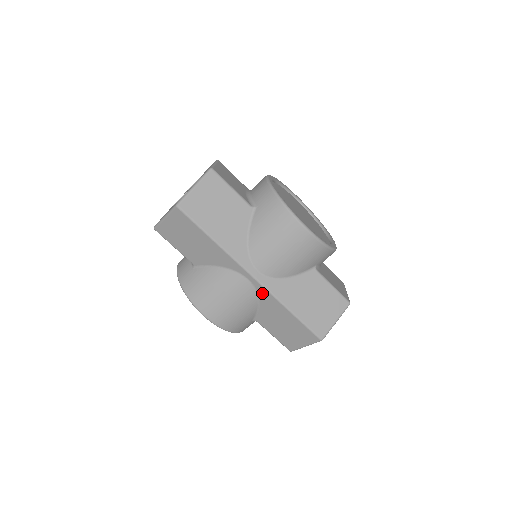
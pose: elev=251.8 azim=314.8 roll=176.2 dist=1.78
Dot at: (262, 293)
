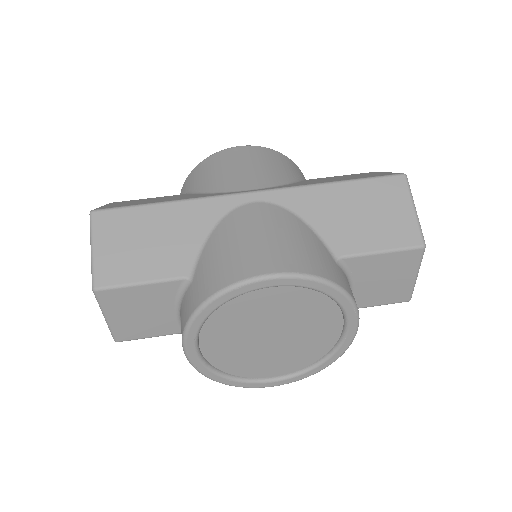
Dot at: (286, 200)
